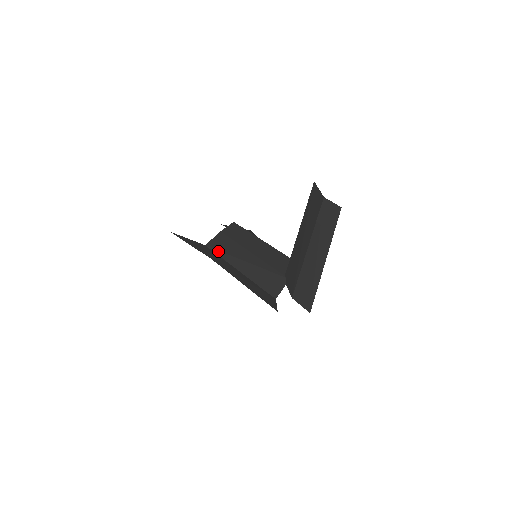
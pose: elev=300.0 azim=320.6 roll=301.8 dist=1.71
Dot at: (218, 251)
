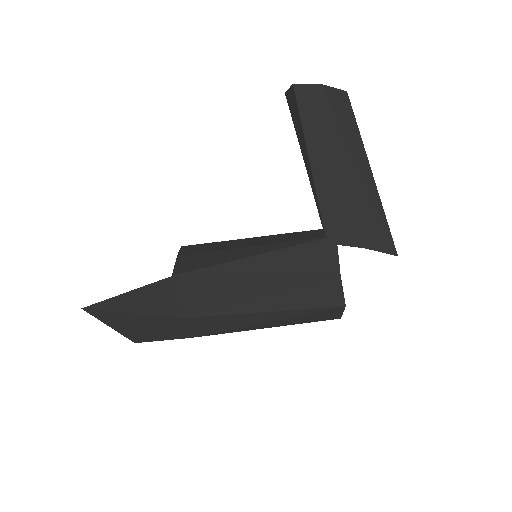
Dot at: (201, 270)
